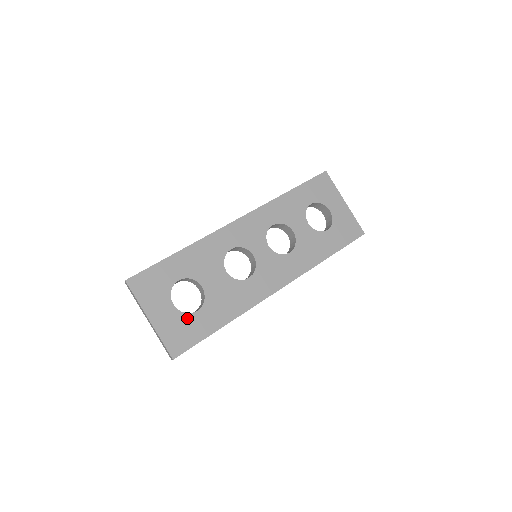
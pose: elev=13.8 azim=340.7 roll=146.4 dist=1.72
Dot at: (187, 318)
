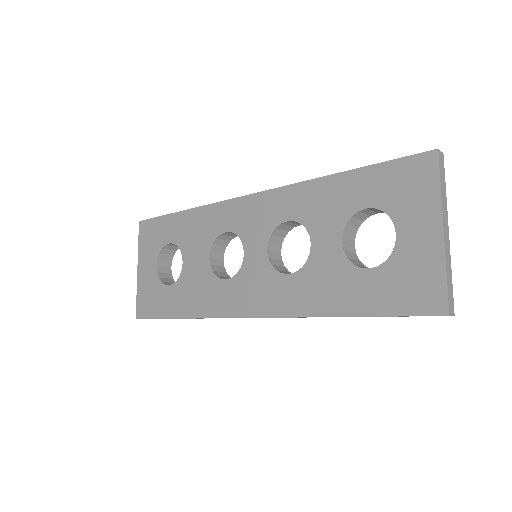
Dot at: (159, 287)
